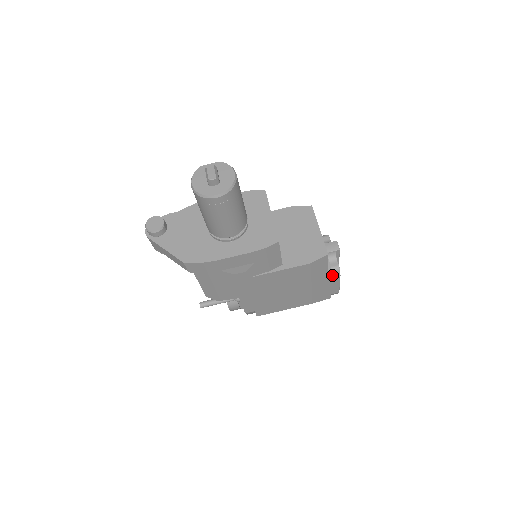
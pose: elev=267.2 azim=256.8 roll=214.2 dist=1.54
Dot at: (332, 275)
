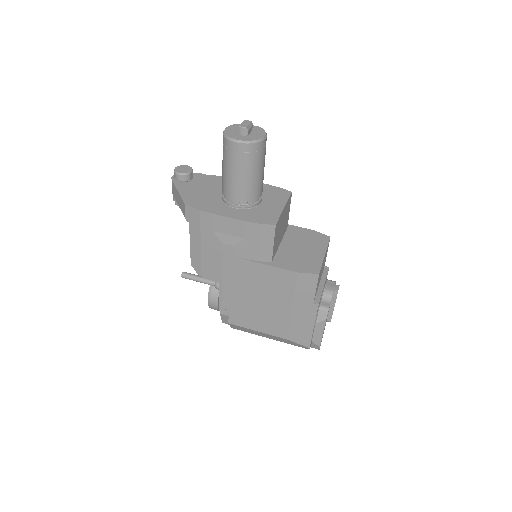
Dot at: (318, 314)
